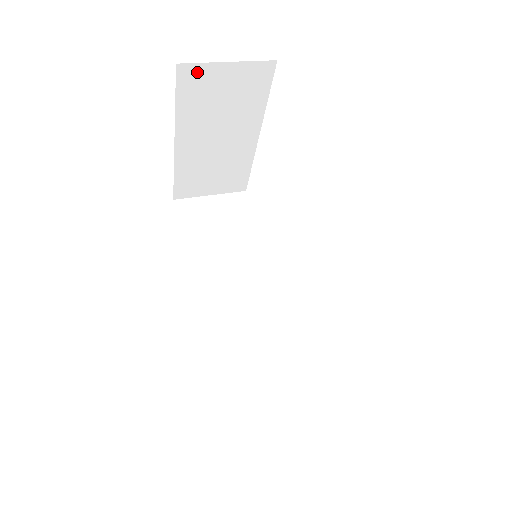
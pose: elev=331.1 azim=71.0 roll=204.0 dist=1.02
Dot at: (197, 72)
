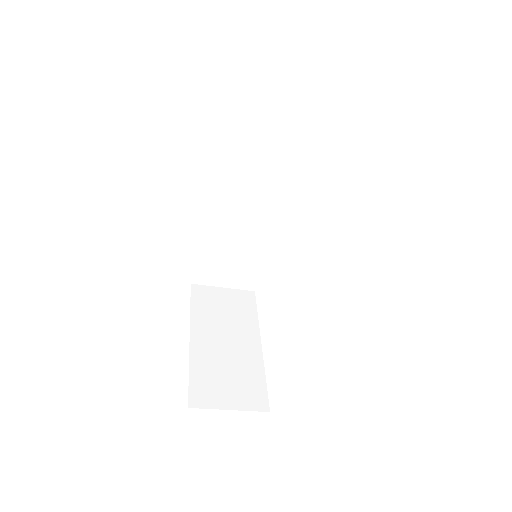
Dot at: (204, 290)
